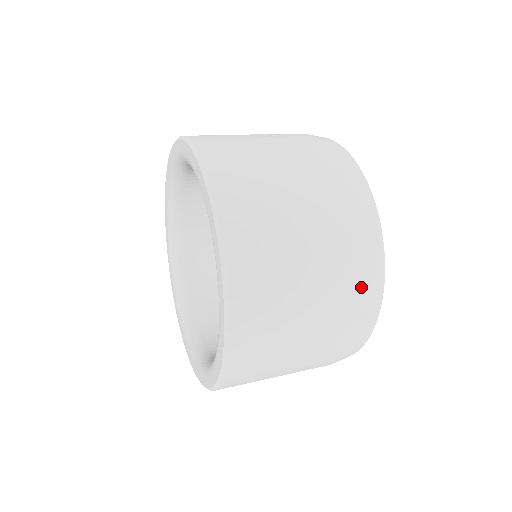
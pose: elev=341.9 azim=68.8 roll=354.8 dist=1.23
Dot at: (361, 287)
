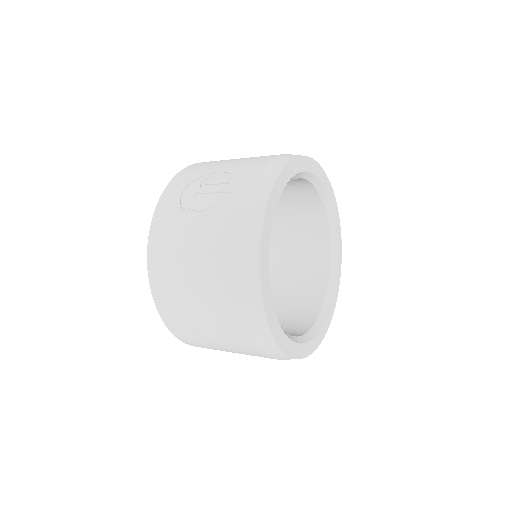
Dot at: (261, 352)
